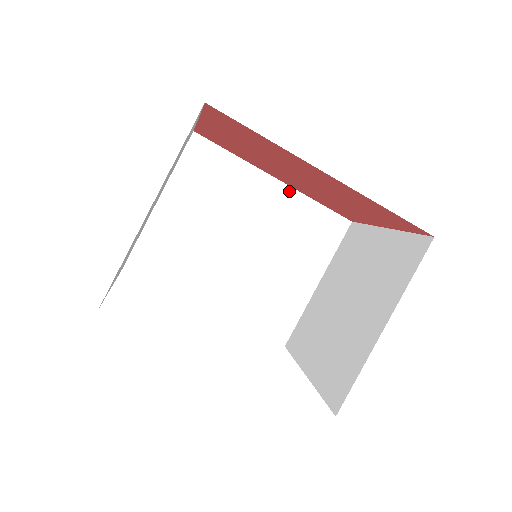
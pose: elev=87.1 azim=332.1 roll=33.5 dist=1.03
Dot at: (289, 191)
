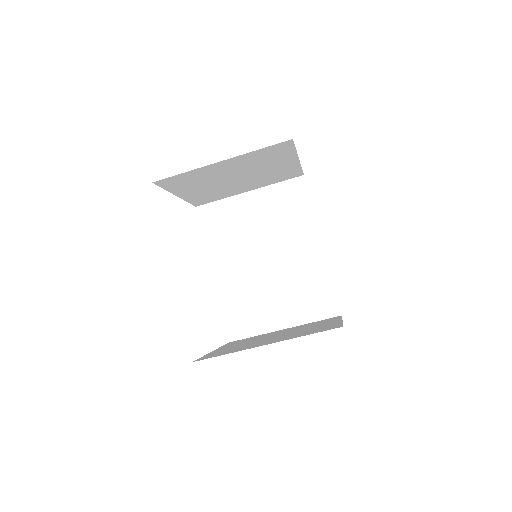
Dot at: (322, 258)
